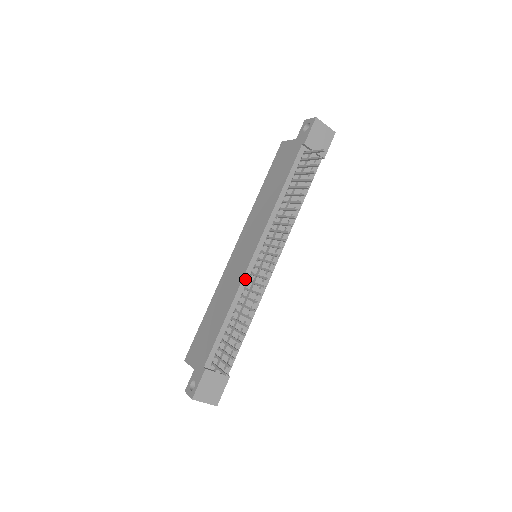
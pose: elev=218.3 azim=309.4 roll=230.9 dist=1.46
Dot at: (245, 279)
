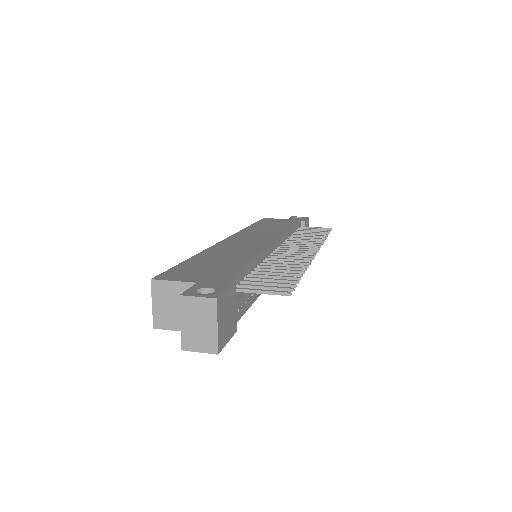
Dot at: (268, 251)
